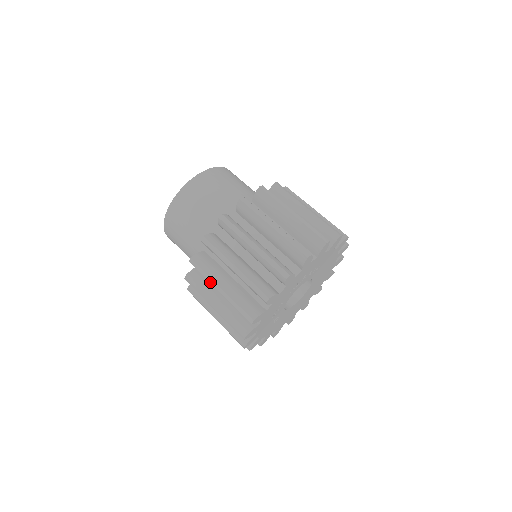
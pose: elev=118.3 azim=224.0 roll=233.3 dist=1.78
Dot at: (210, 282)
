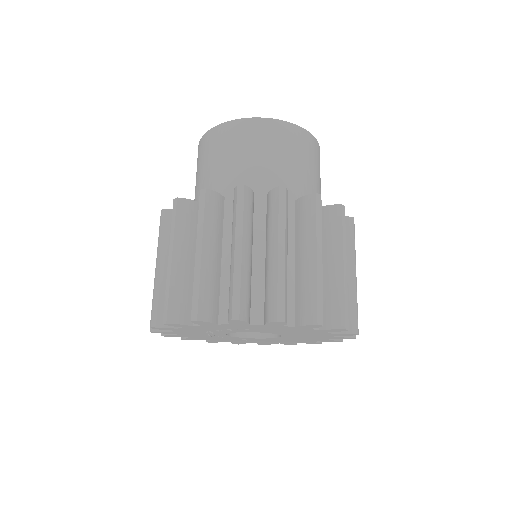
Dot at: occluded
